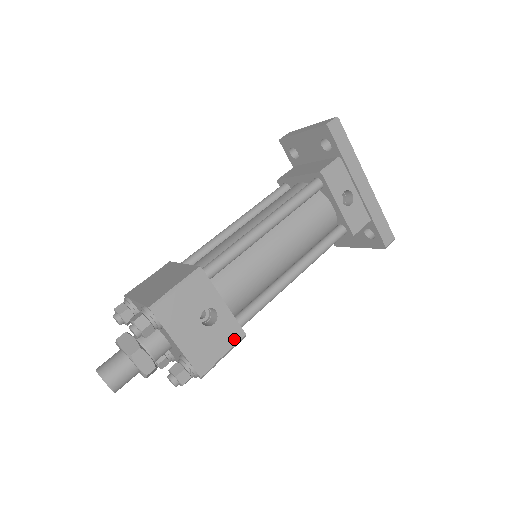
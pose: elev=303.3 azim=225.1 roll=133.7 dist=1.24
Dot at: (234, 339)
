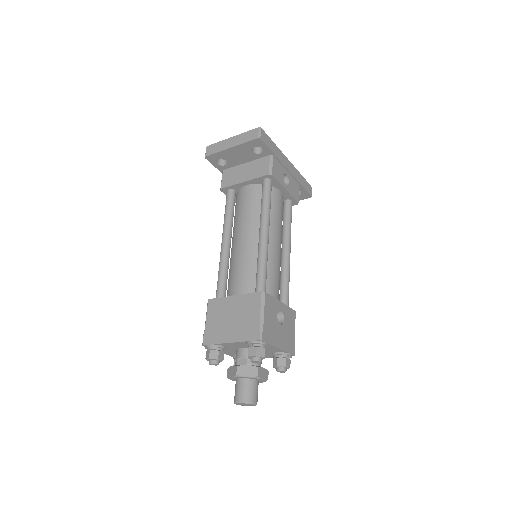
Dot at: (293, 319)
